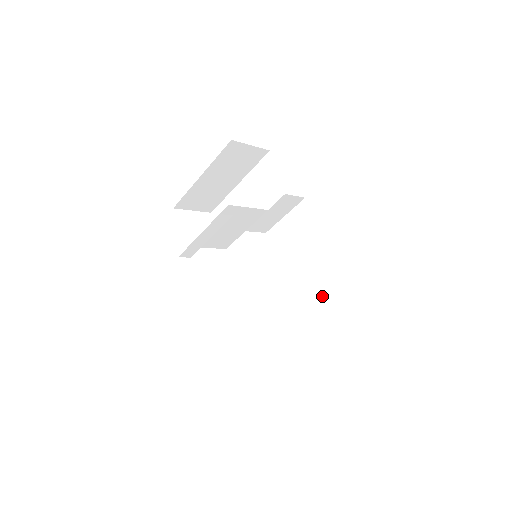
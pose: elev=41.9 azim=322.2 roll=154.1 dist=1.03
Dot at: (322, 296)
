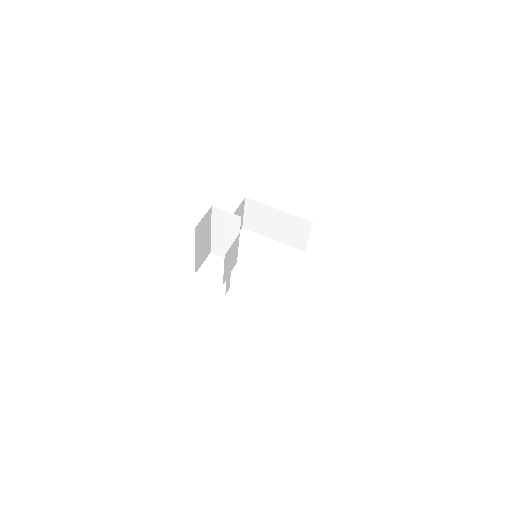
Dot at: (302, 236)
